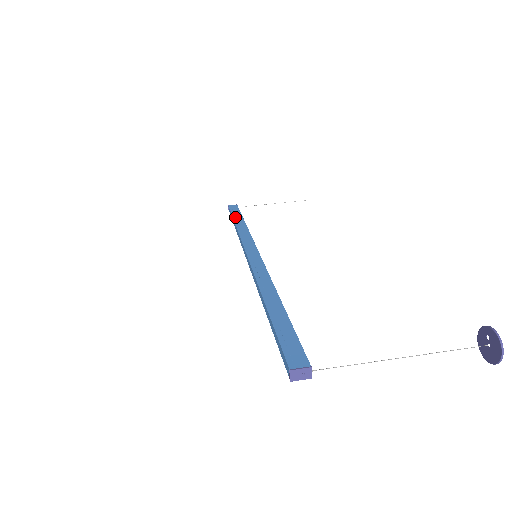
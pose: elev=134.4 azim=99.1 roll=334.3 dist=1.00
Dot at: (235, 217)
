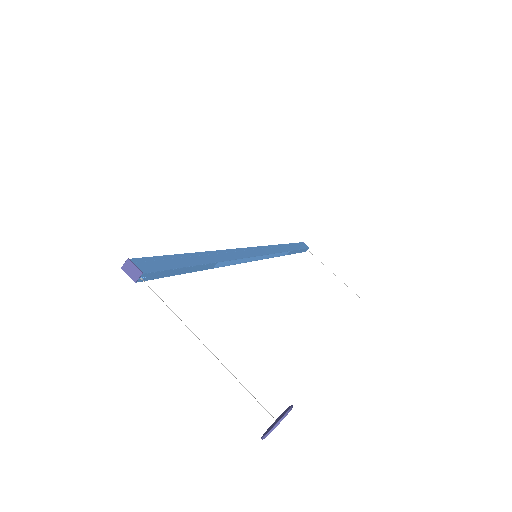
Dot at: (292, 244)
